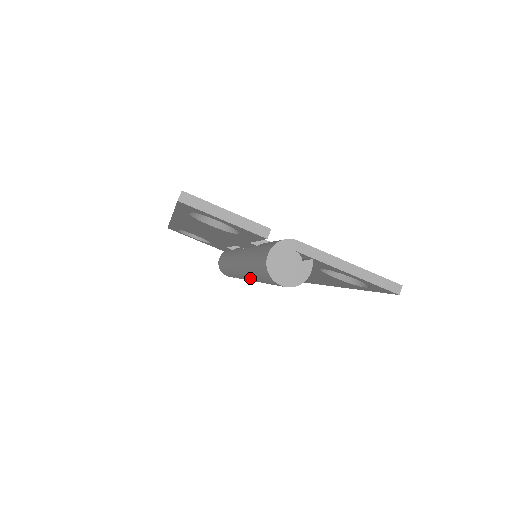
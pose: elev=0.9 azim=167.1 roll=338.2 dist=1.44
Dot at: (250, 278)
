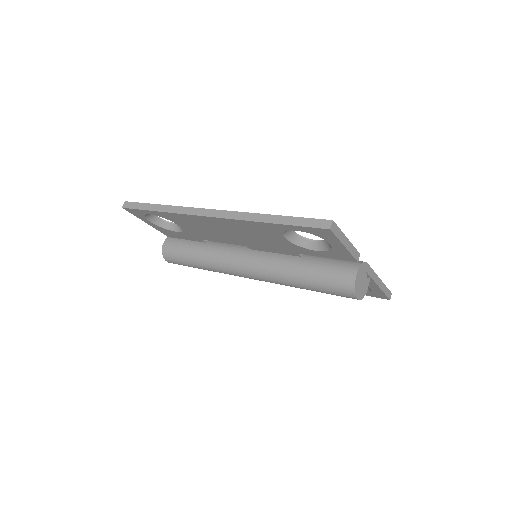
Dot at: (276, 281)
